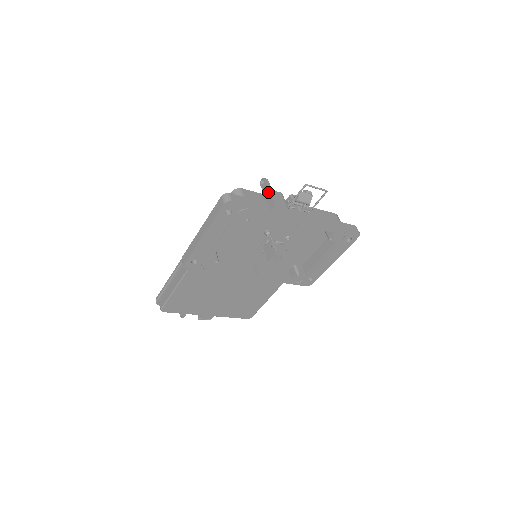
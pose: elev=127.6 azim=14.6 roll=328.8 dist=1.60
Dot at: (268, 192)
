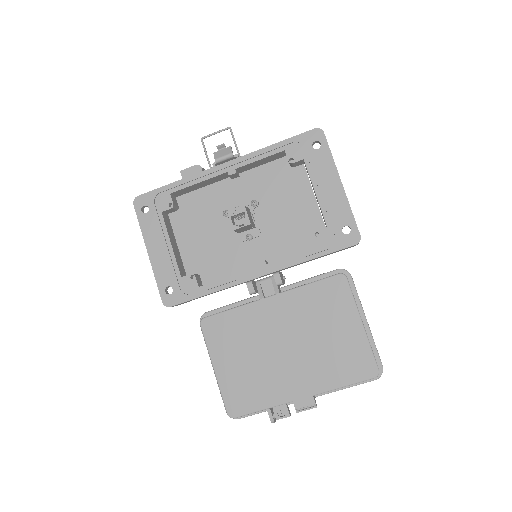
Dot at: occluded
